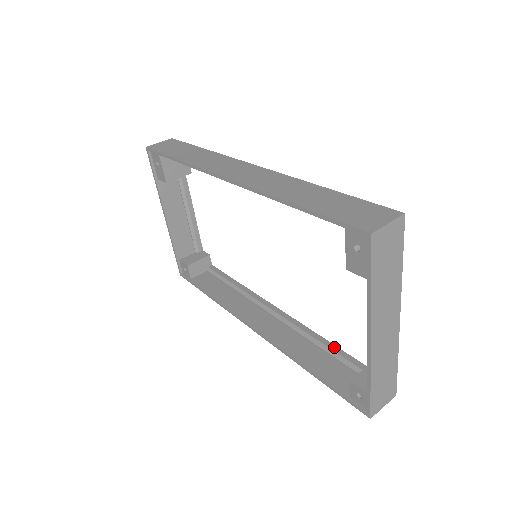
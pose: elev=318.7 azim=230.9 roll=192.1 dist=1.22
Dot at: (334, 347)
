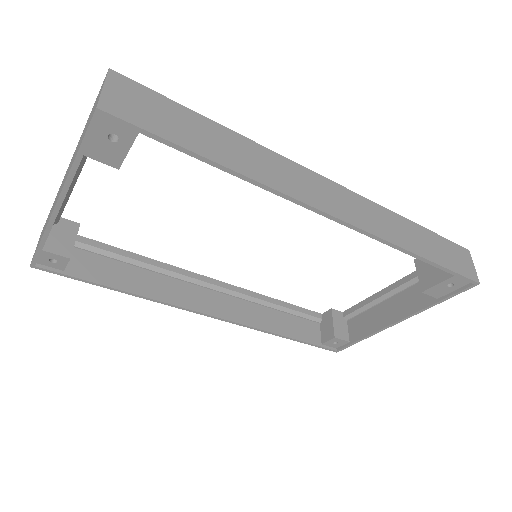
Dot at: (287, 305)
